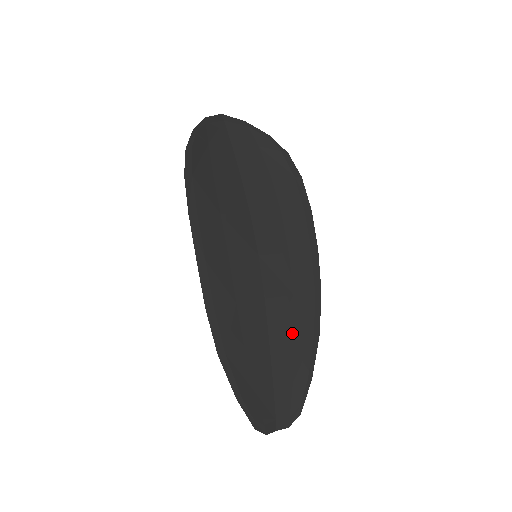
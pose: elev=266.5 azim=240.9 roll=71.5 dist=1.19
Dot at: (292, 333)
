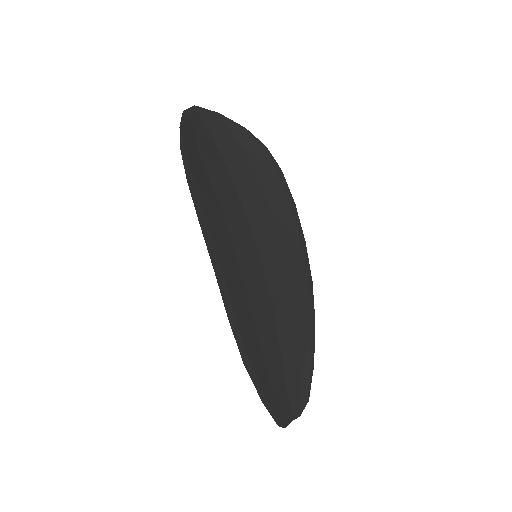
Dot at: (295, 326)
